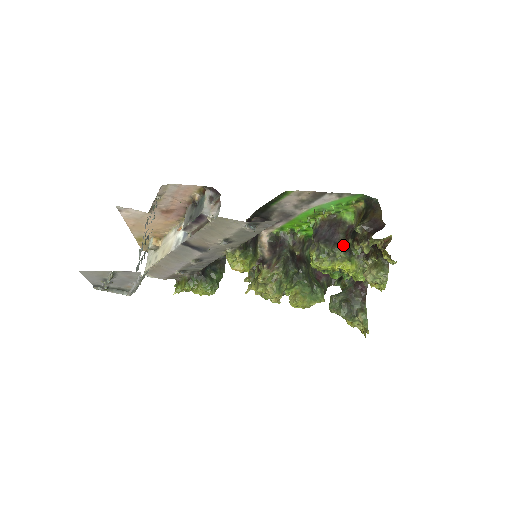
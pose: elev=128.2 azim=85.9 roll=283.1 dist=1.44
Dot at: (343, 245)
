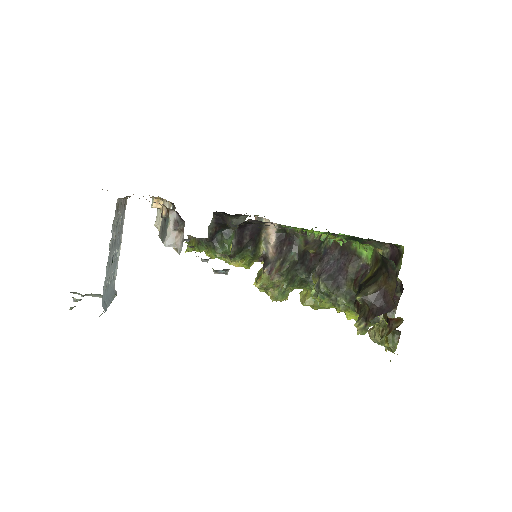
Dot at: (348, 292)
